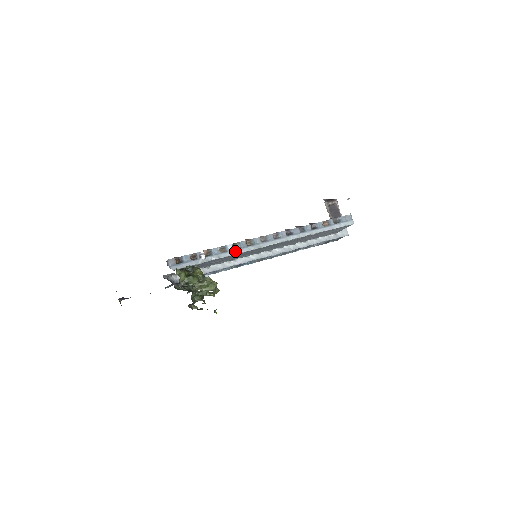
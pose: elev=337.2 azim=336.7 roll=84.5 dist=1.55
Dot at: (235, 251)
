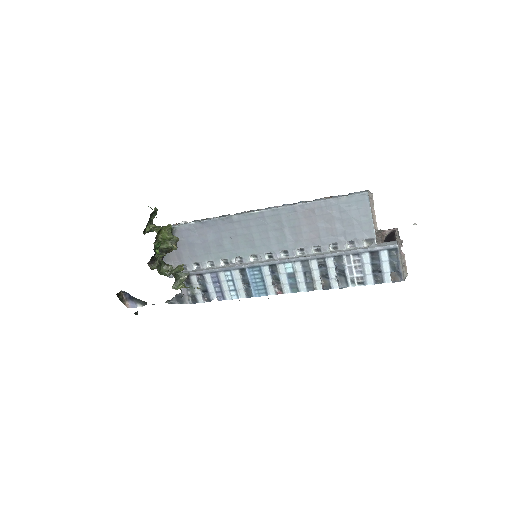
Dot at: (213, 218)
